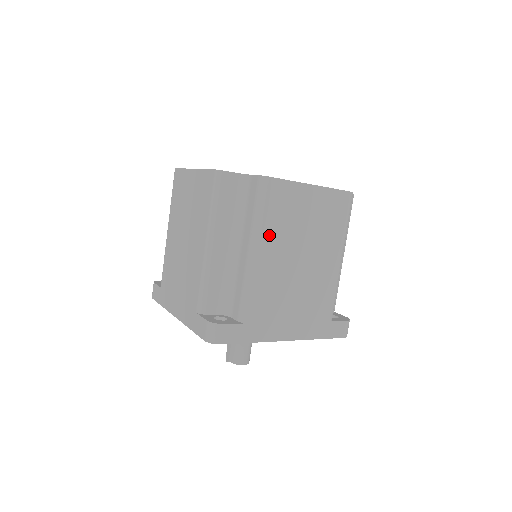
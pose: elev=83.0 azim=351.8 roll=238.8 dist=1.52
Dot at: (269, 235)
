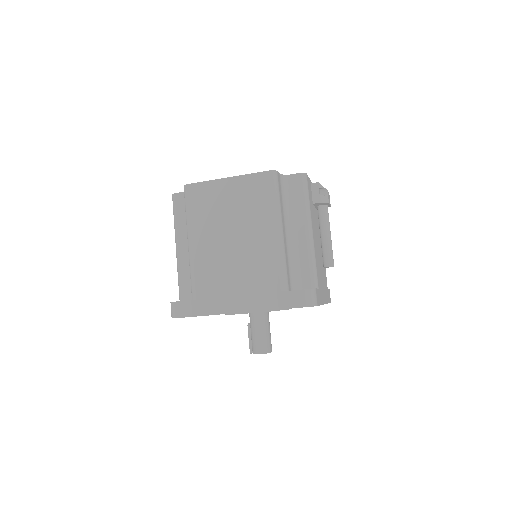
Dot at: (198, 227)
